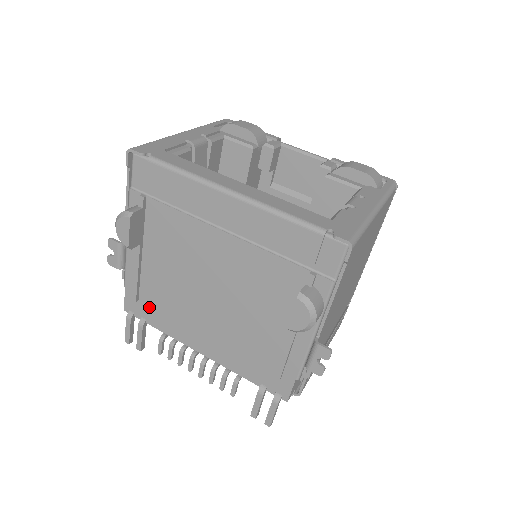
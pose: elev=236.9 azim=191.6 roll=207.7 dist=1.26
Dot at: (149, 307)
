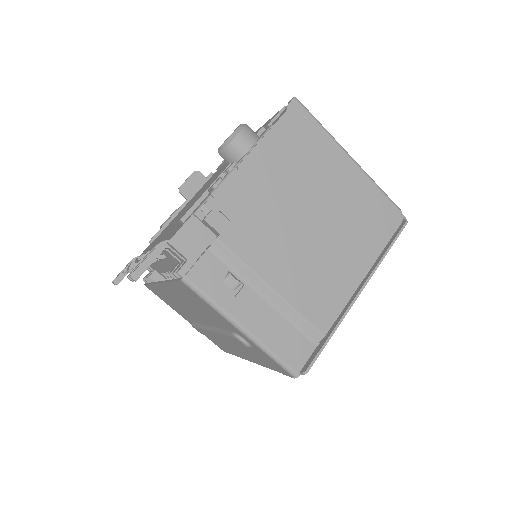
Dot at: occluded
